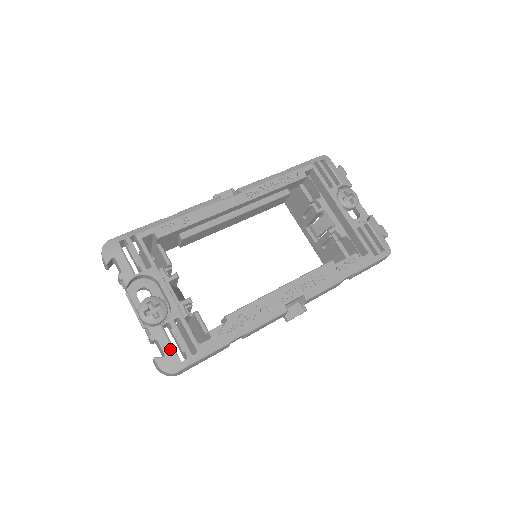
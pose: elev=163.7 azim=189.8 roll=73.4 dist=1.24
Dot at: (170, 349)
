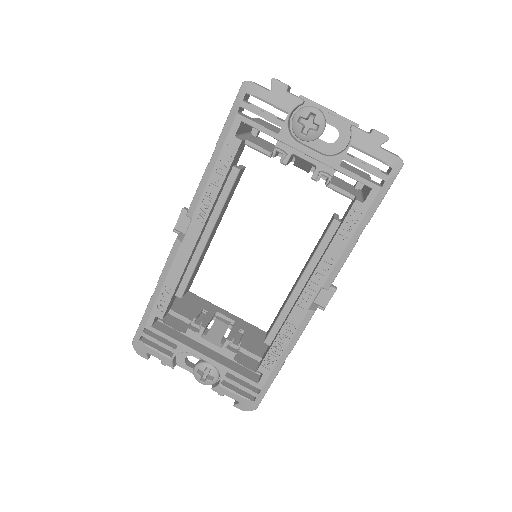
Dot at: (239, 398)
